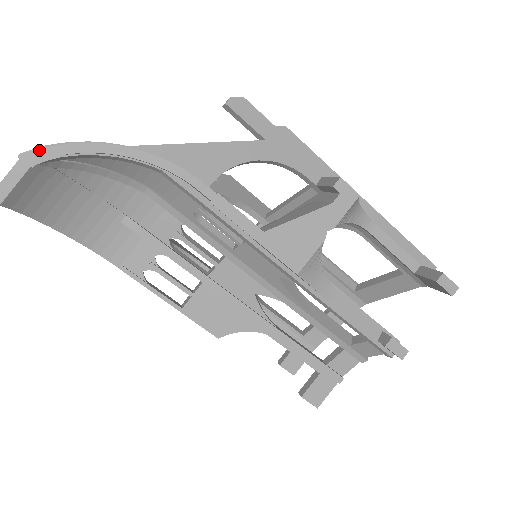
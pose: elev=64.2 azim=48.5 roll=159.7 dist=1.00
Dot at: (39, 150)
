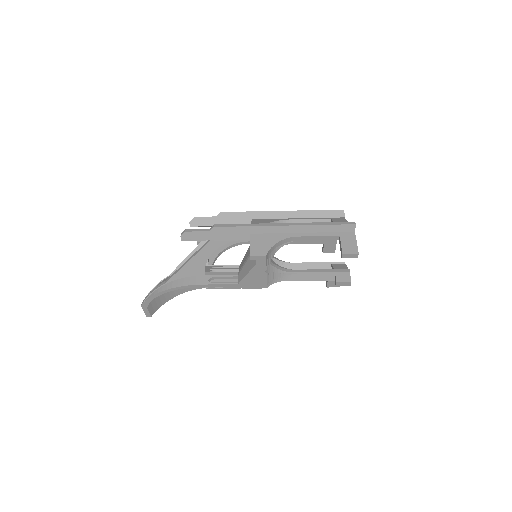
Dot at: (144, 303)
